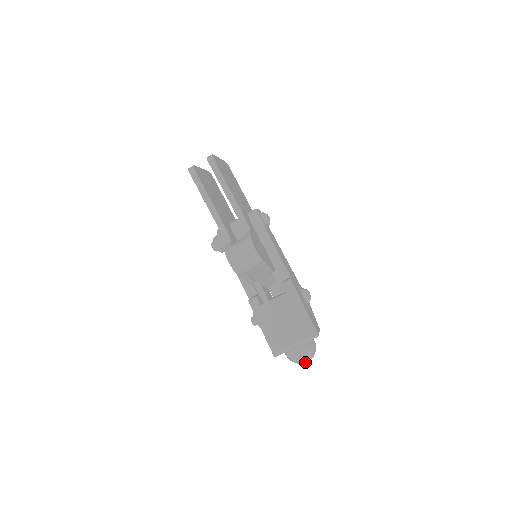
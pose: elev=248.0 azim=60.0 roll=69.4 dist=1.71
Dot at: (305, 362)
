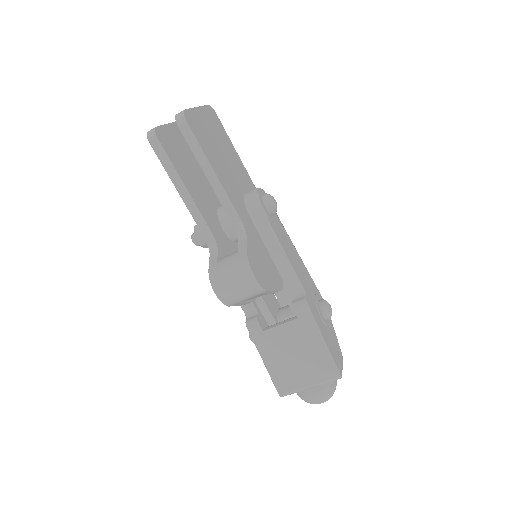
Dot at: occluded
